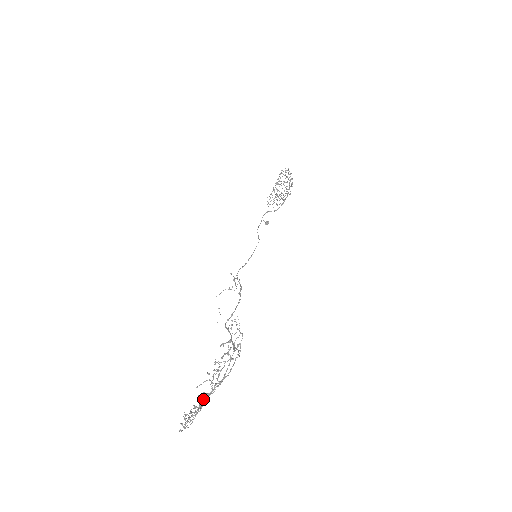
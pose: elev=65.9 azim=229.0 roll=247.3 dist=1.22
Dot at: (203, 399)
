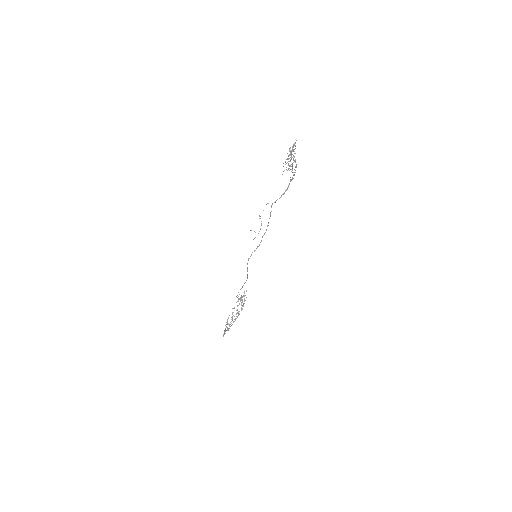
Dot at: occluded
